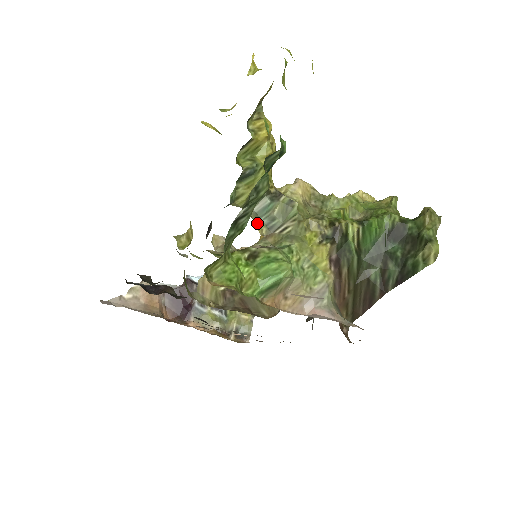
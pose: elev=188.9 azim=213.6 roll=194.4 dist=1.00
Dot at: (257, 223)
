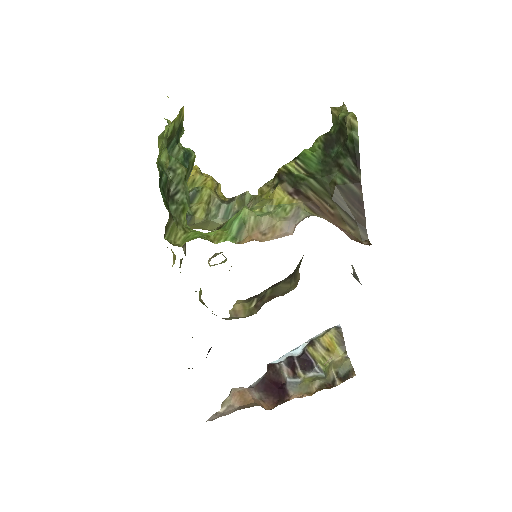
Dot at: occluded
